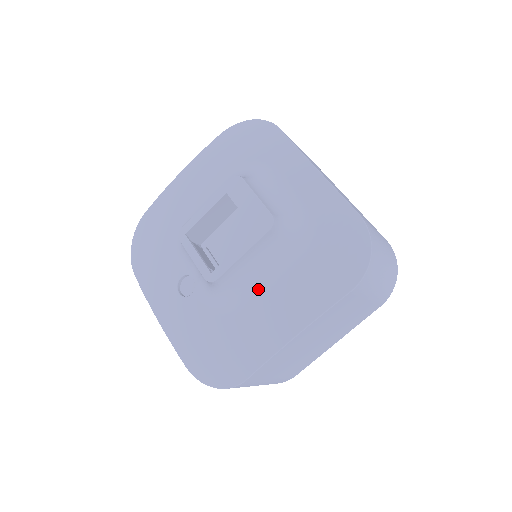
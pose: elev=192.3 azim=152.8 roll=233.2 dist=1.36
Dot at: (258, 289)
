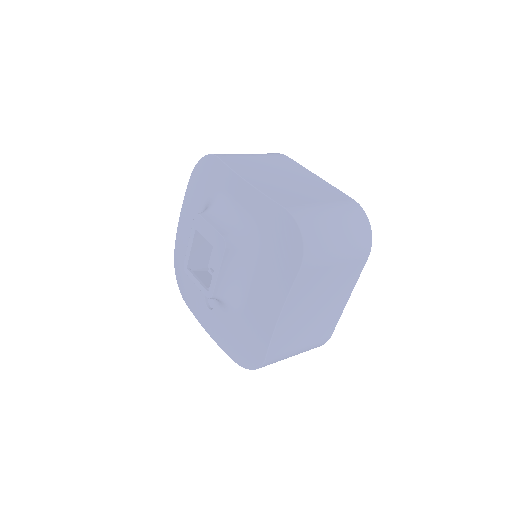
Dot at: (245, 290)
